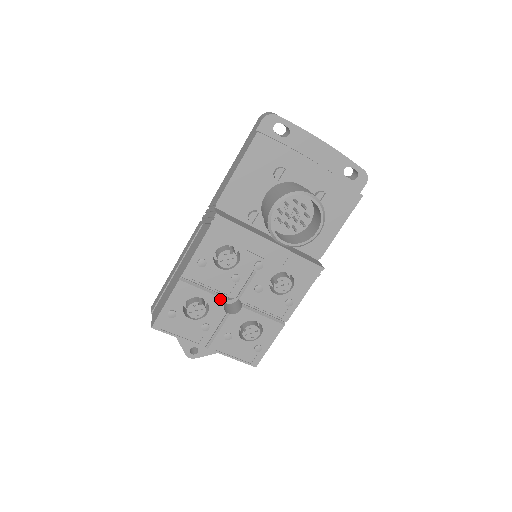
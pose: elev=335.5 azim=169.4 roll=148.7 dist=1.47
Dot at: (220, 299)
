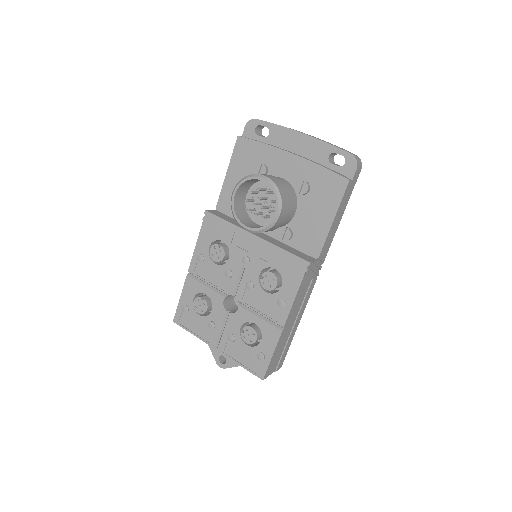
Dot at: (220, 296)
